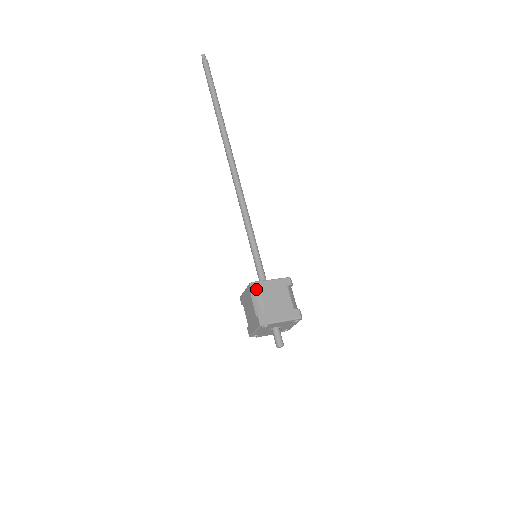
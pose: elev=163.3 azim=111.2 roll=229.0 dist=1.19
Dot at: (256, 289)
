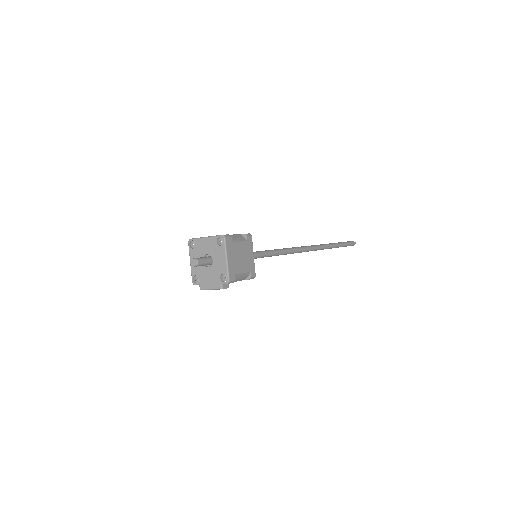
Dot at: occluded
